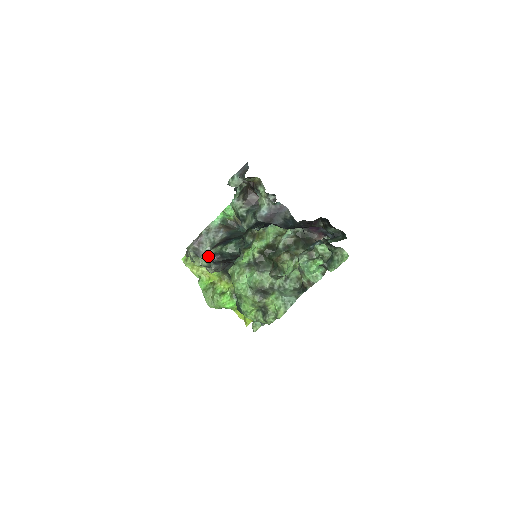
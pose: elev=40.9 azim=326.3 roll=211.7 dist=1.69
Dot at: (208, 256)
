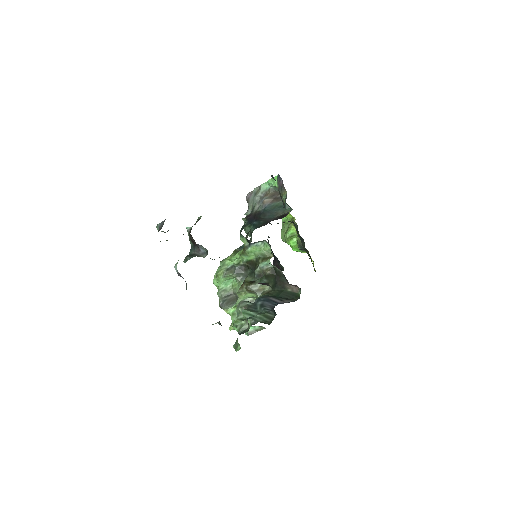
Dot at: occluded
